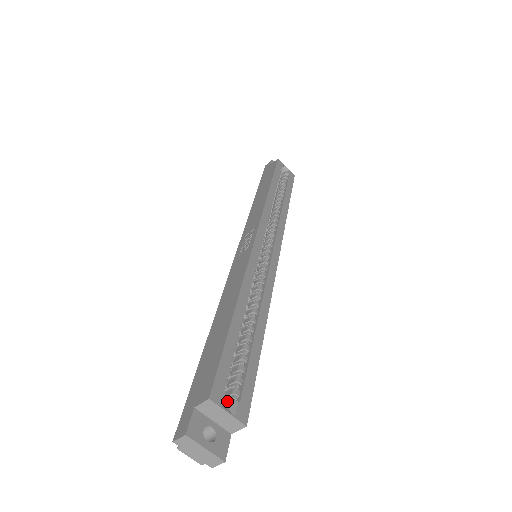
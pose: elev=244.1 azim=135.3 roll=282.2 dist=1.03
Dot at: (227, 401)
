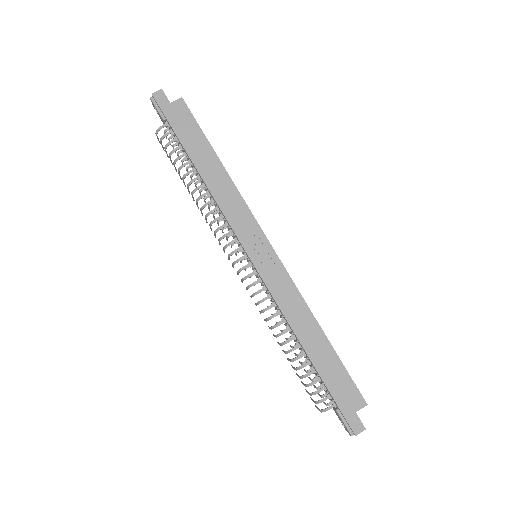
Dot at: occluded
